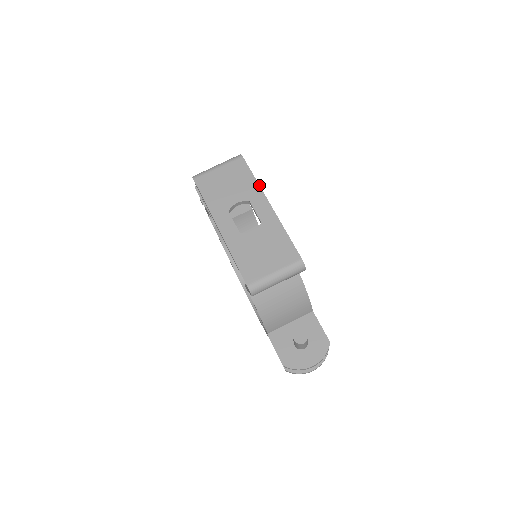
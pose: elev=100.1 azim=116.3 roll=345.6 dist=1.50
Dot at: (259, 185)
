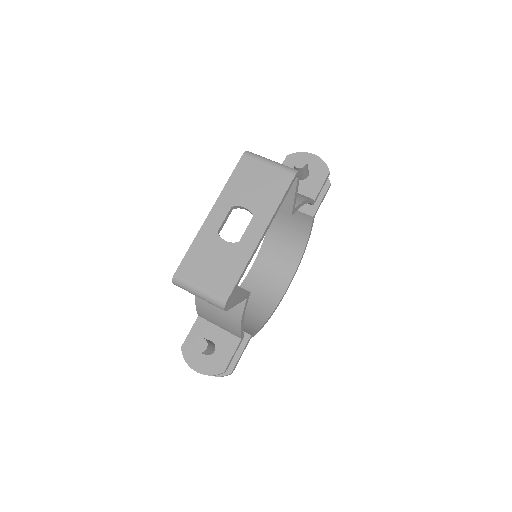
Dot at: (275, 212)
